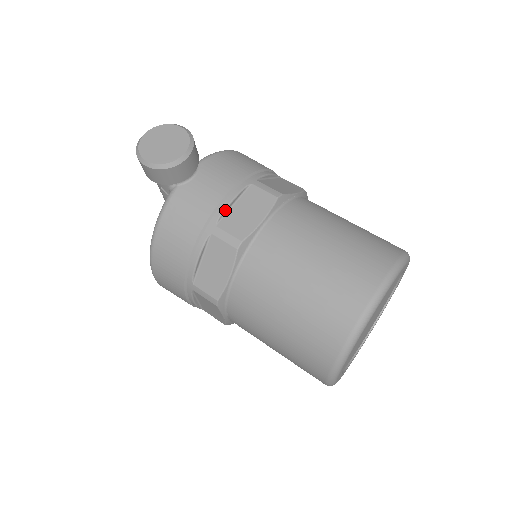
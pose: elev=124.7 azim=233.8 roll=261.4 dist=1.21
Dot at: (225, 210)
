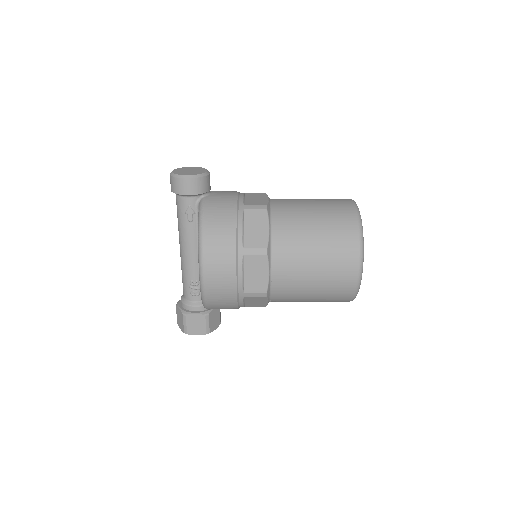
Dot at: (243, 199)
